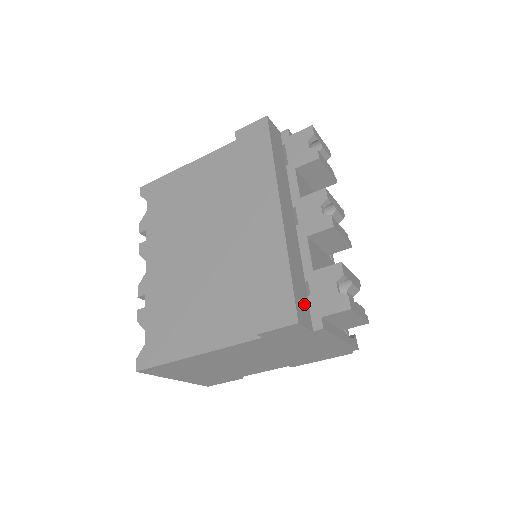
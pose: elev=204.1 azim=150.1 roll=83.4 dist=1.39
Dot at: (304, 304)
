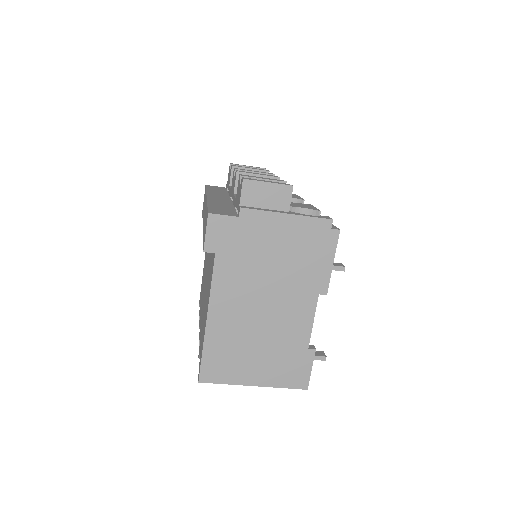
Dot at: (227, 212)
